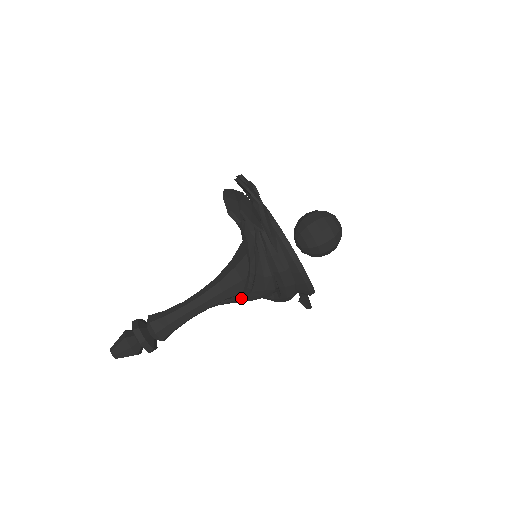
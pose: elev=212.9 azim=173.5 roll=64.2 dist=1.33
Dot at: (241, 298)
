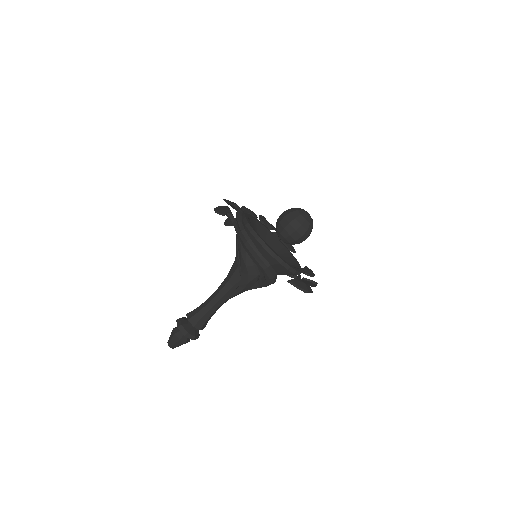
Dot at: (240, 283)
